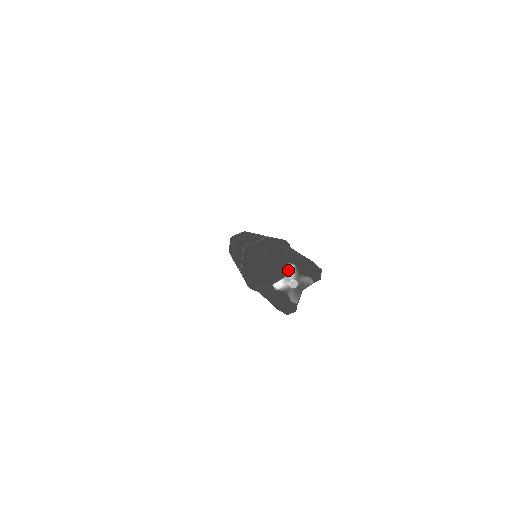
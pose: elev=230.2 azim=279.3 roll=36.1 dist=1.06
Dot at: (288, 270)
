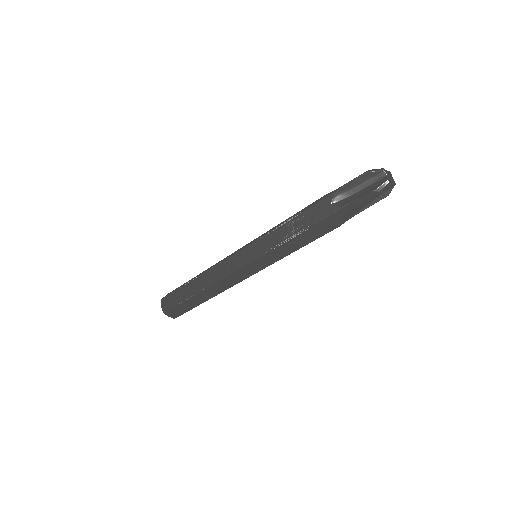
Dot at: (389, 172)
